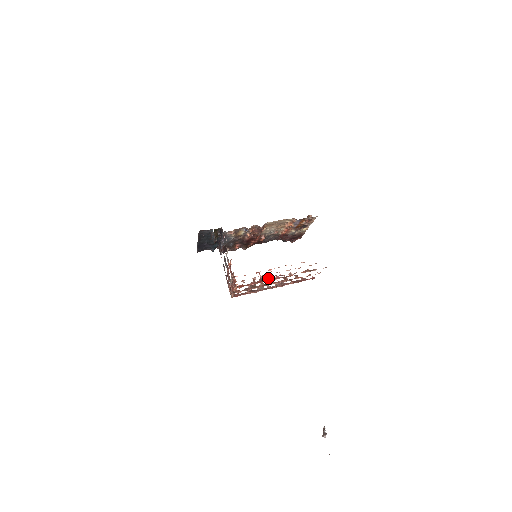
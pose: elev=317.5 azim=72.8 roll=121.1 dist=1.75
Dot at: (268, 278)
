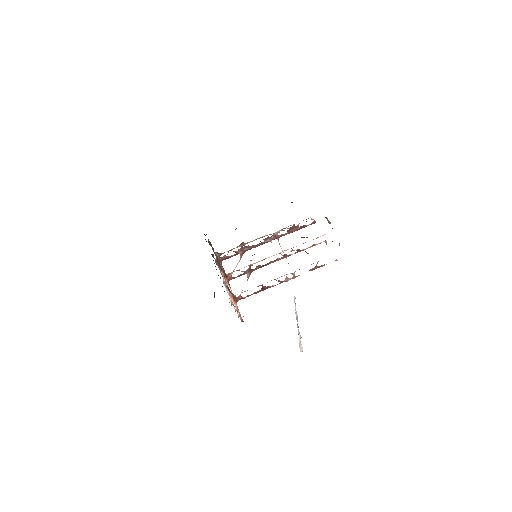
Dot at: (262, 237)
